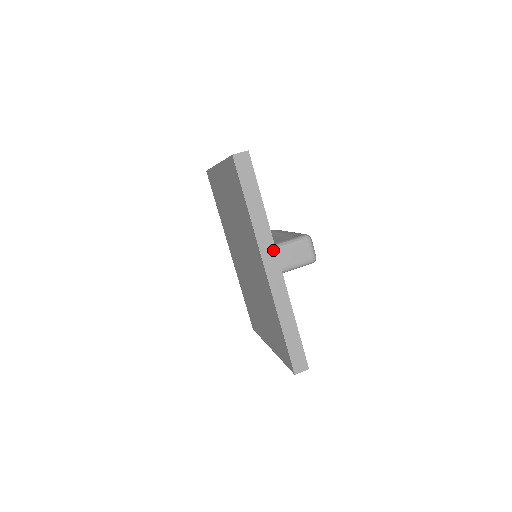
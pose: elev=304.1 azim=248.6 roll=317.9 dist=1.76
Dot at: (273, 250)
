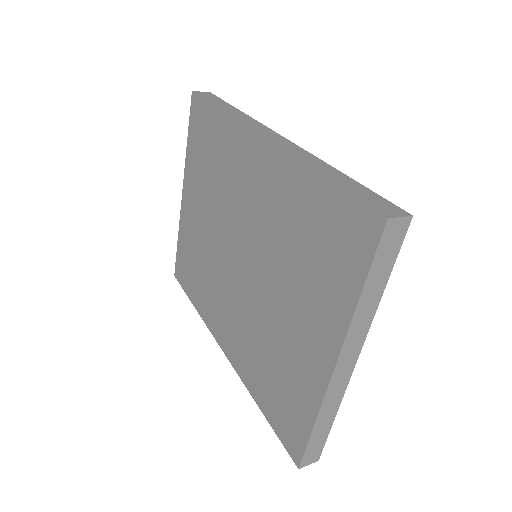
Dot at: (266, 129)
